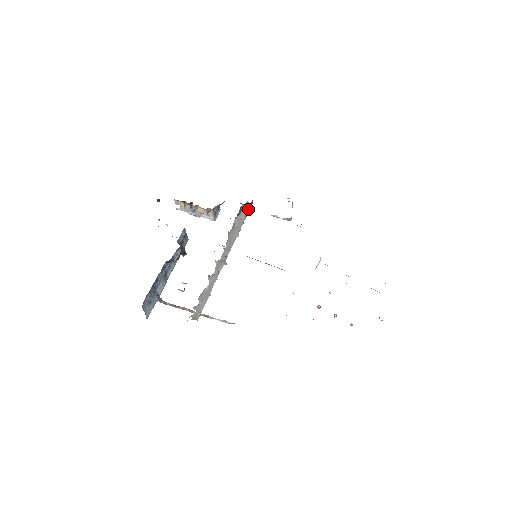
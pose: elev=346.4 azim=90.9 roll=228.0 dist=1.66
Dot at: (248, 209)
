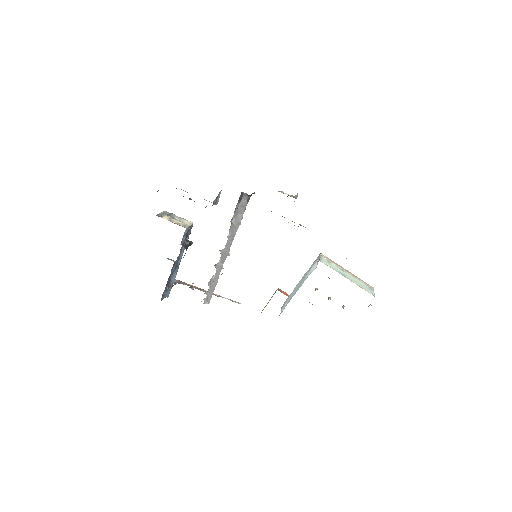
Dot at: (249, 196)
